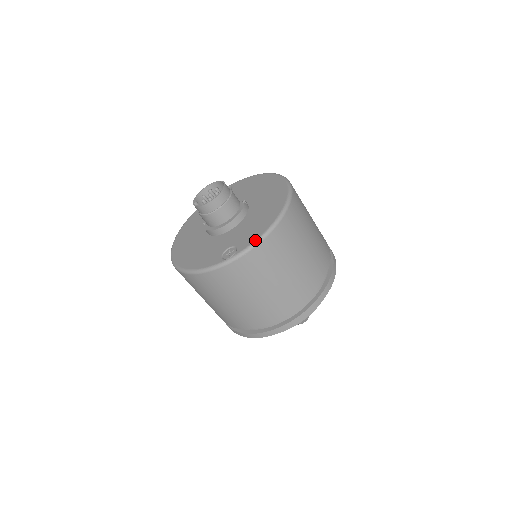
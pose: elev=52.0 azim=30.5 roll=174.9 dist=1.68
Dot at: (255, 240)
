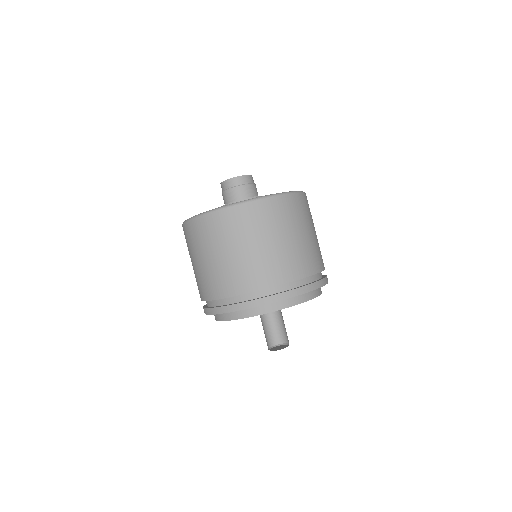
Dot at: (302, 191)
